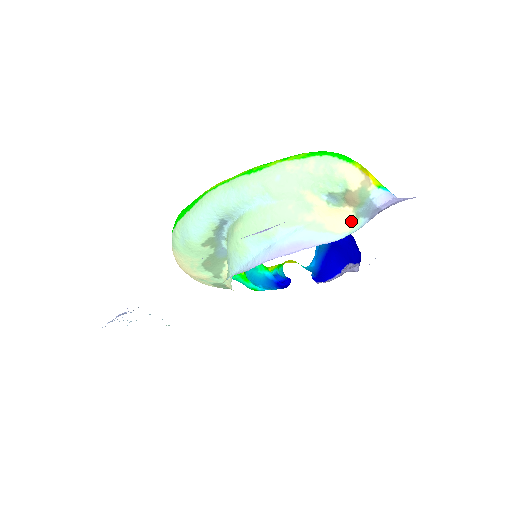
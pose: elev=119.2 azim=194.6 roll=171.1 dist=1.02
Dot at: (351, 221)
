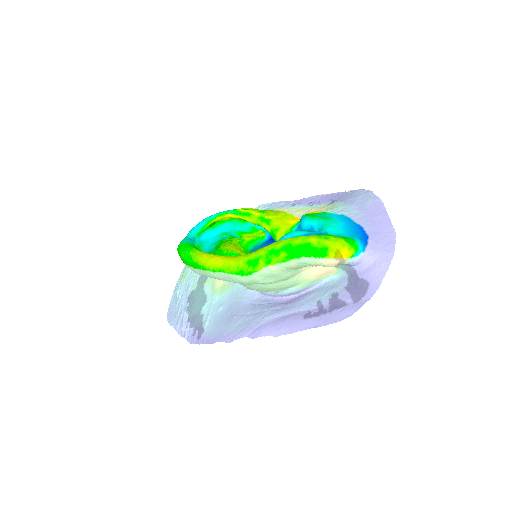
Dot at: (332, 270)
